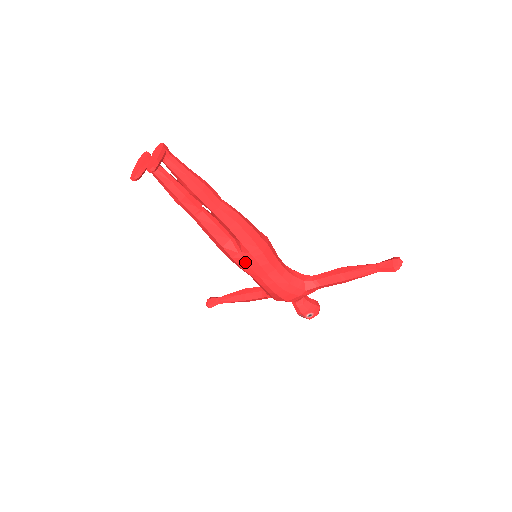
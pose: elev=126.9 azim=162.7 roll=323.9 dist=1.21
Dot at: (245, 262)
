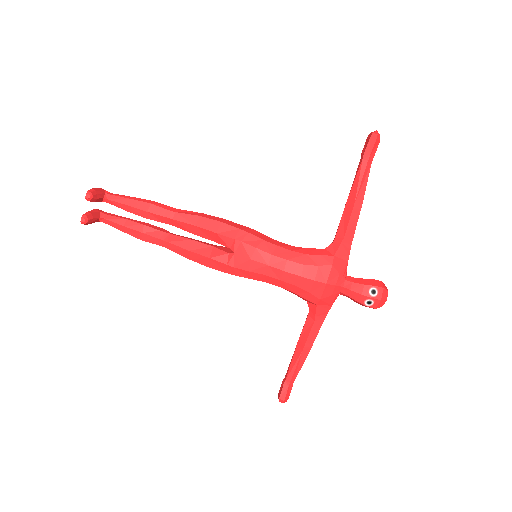
Dot at: (240, 257)
